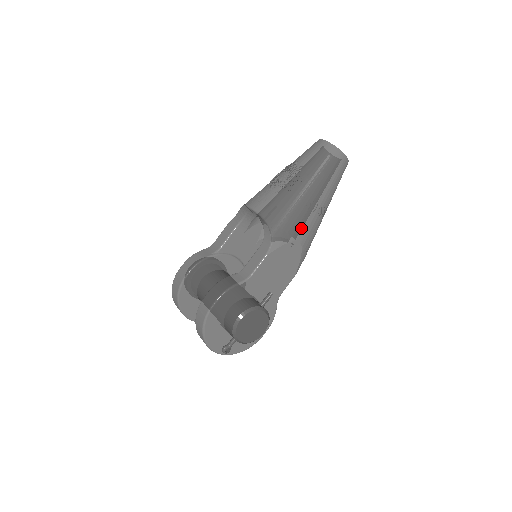
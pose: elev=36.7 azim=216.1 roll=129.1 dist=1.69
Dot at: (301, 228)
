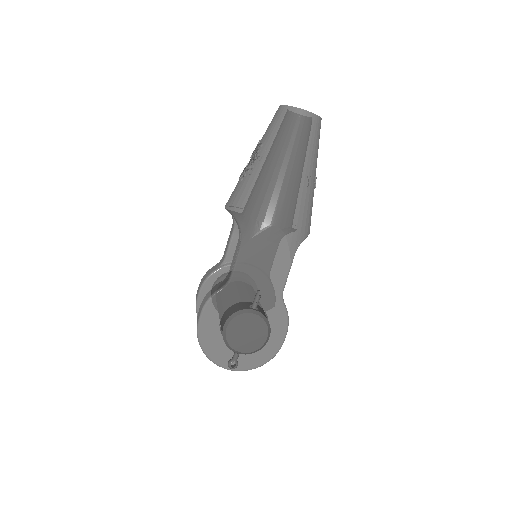
Dot at: (272, 209)
